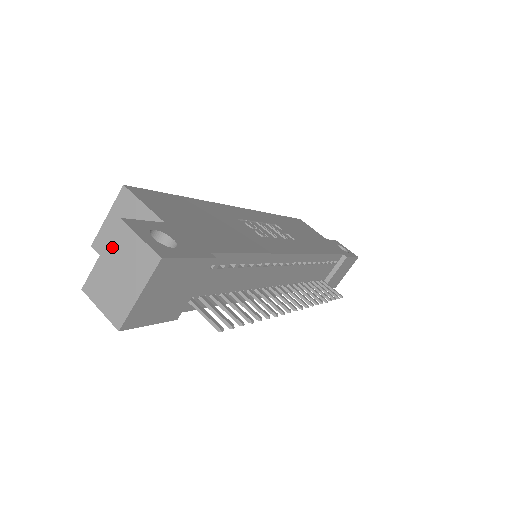
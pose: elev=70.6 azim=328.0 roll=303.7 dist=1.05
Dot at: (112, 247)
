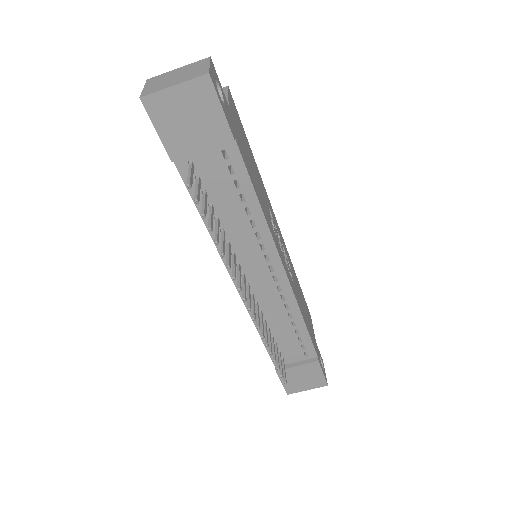
Dot at: (189, 66)
